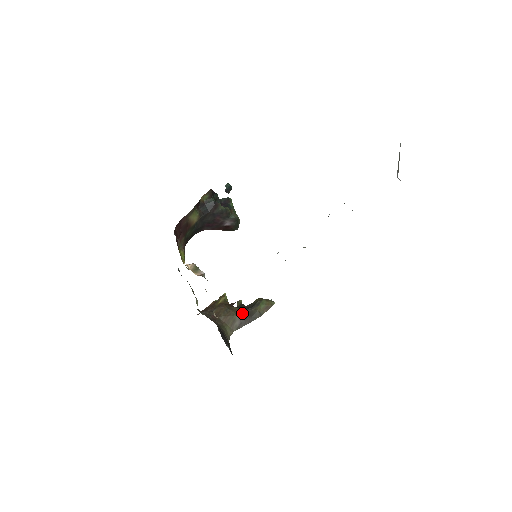
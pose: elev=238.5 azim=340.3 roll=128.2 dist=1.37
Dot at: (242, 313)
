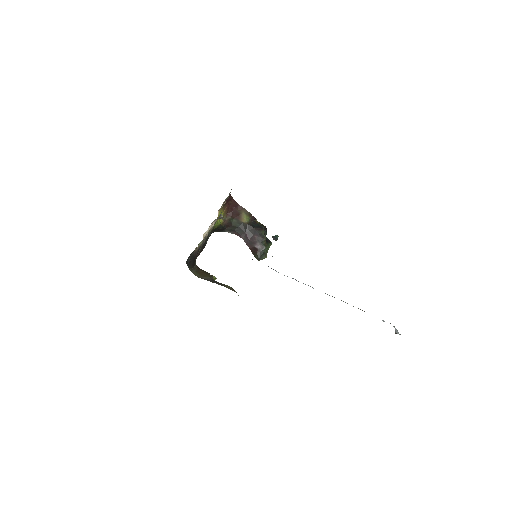
Dot at: (214, 280)
